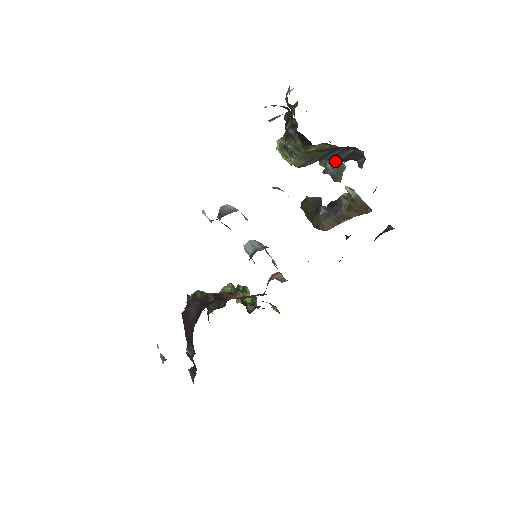
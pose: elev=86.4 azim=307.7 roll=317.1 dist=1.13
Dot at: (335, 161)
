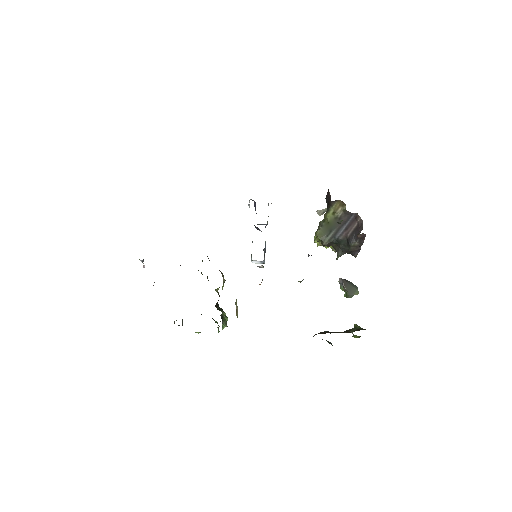
Dot at: occluded
